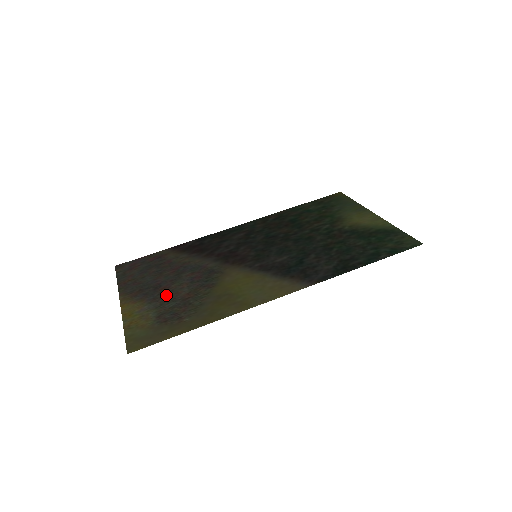
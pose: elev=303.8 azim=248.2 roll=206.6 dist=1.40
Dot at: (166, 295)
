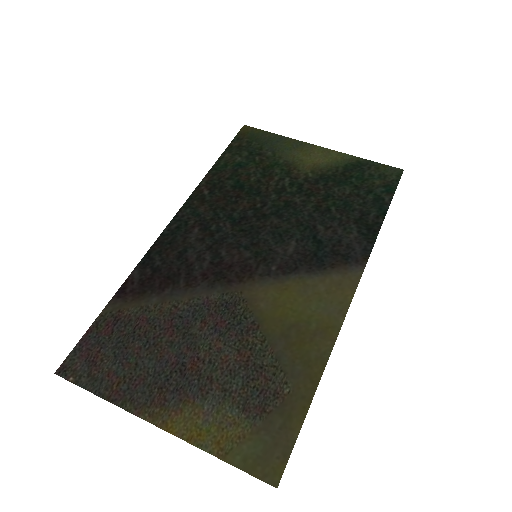
Dot at: (212, 373)
